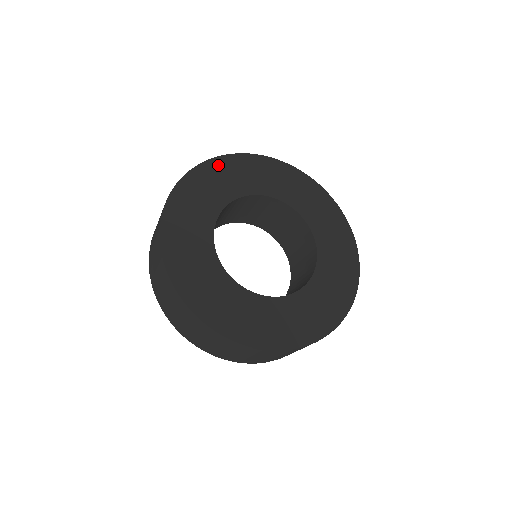
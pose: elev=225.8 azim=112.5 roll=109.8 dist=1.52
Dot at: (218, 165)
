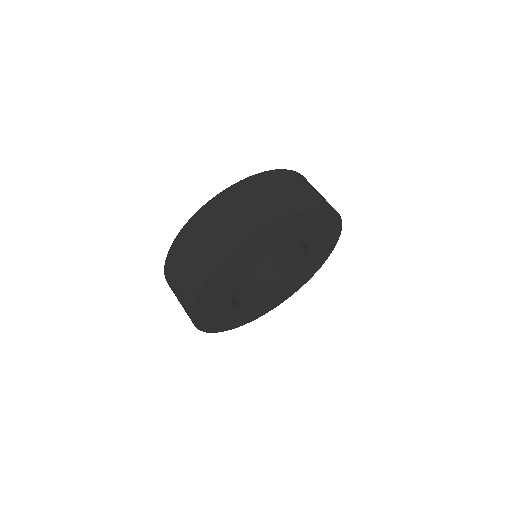
Dot at: (286, 222)
